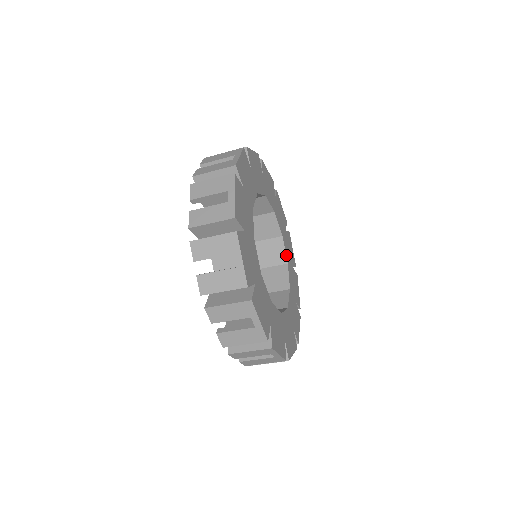
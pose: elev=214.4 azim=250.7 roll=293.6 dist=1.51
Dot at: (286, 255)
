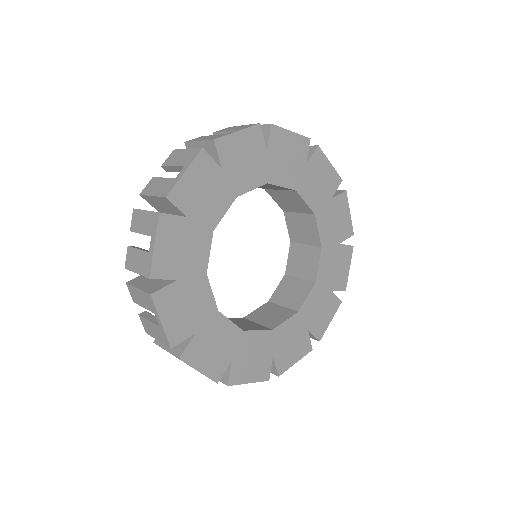
Dot at: (318, 271)
